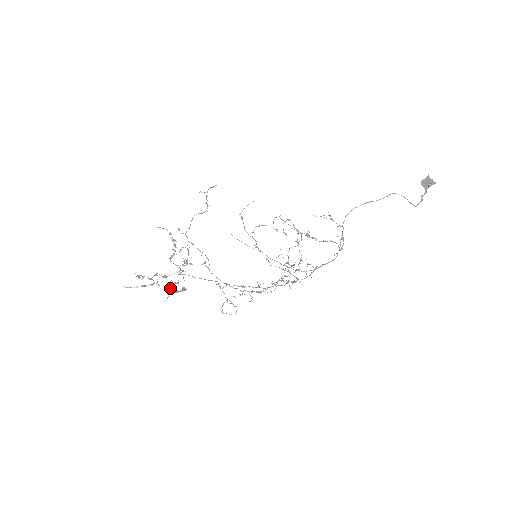
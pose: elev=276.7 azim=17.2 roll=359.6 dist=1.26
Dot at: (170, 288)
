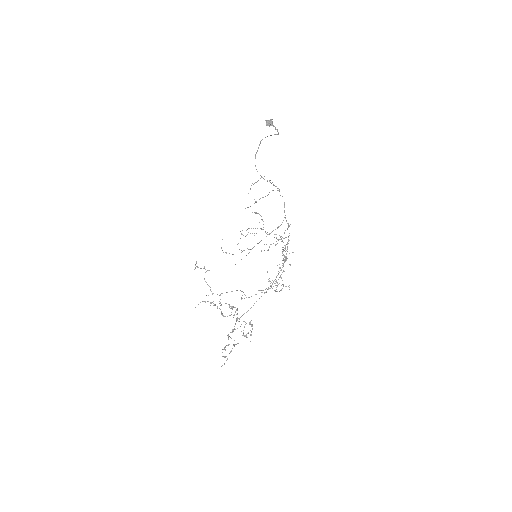
Dot at: (245, 335)
